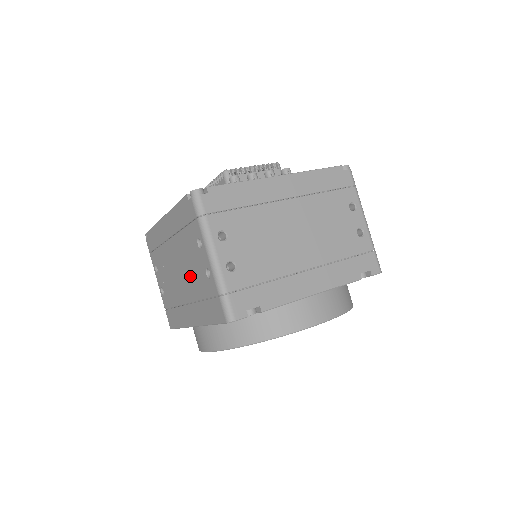
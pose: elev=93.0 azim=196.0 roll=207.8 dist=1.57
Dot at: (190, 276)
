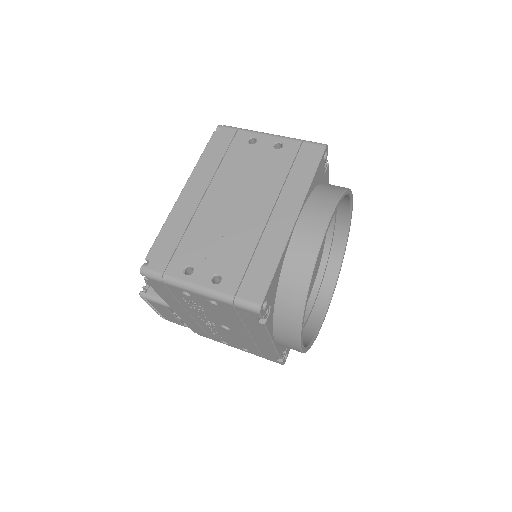
Dot at: (257, 181)
